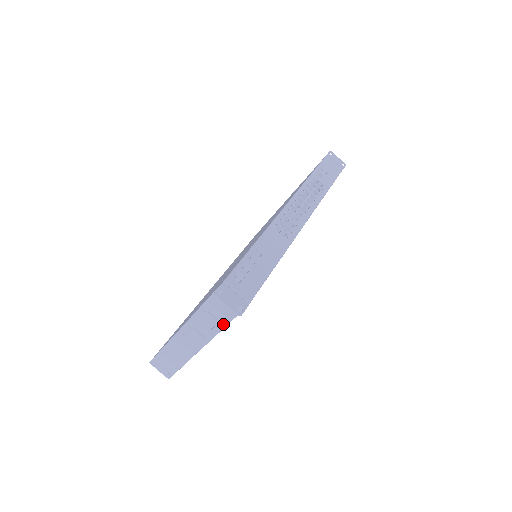
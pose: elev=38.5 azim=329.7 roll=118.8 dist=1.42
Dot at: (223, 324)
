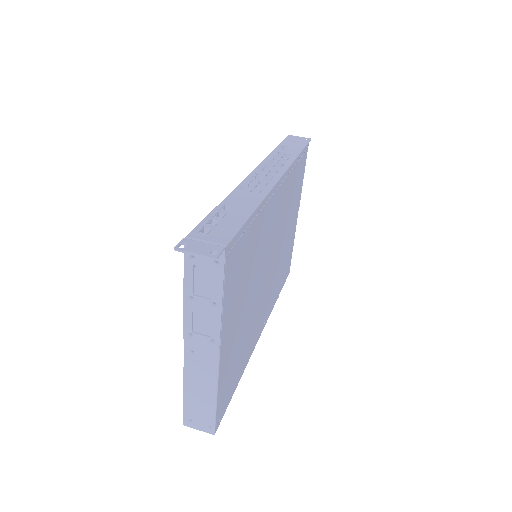
Dot at: (217, 300)
